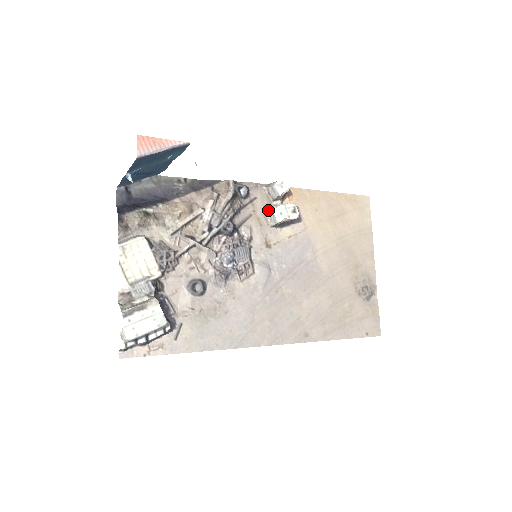
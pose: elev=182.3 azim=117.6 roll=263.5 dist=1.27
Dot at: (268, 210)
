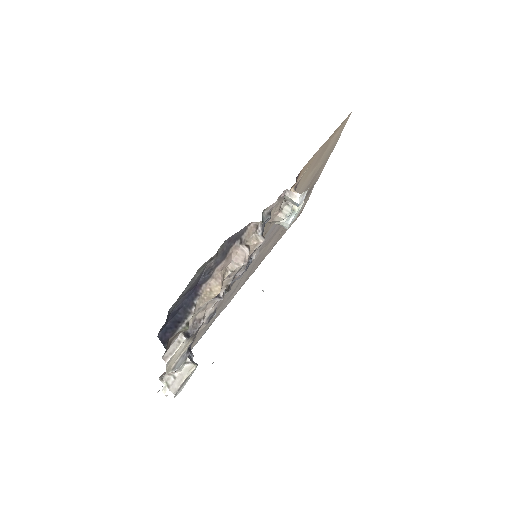
Dot at: (280, 218)
